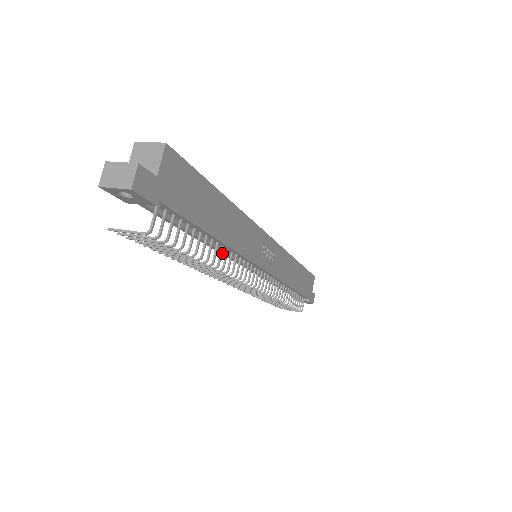
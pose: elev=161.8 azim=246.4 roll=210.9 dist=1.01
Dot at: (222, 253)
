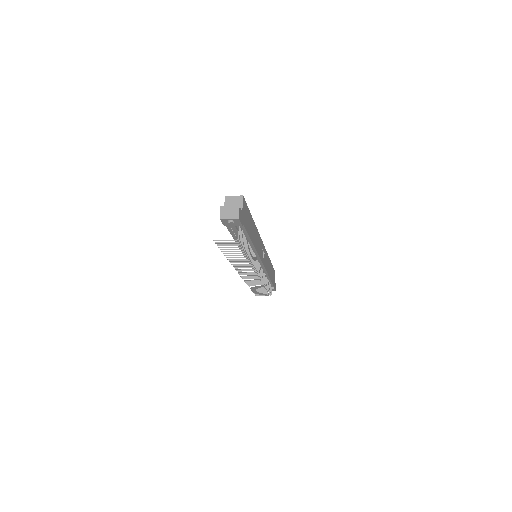
Dot at: occluded
